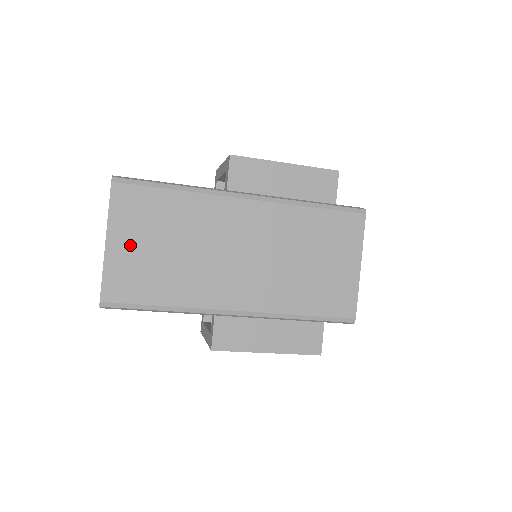
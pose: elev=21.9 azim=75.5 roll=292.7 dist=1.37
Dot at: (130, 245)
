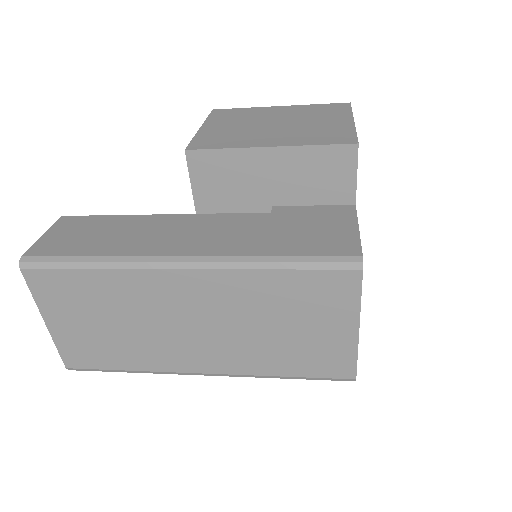
Dot at: (69, 324)
